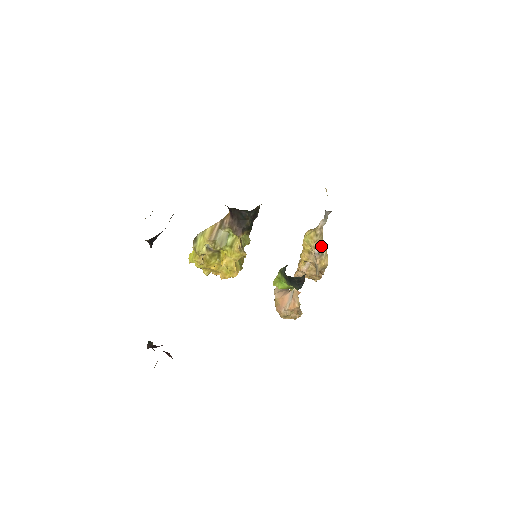
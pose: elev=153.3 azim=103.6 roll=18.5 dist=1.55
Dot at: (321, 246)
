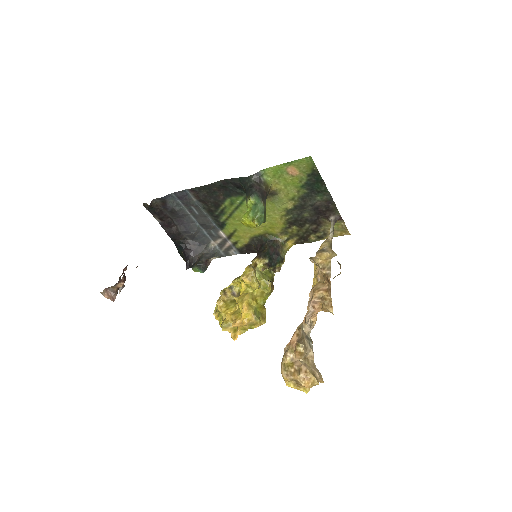
Dot at: (326, 249)
